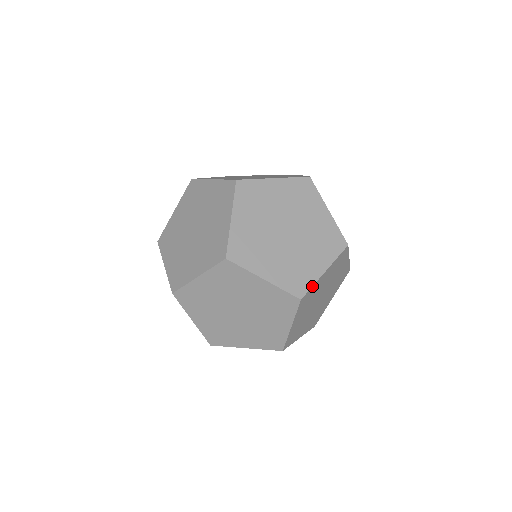
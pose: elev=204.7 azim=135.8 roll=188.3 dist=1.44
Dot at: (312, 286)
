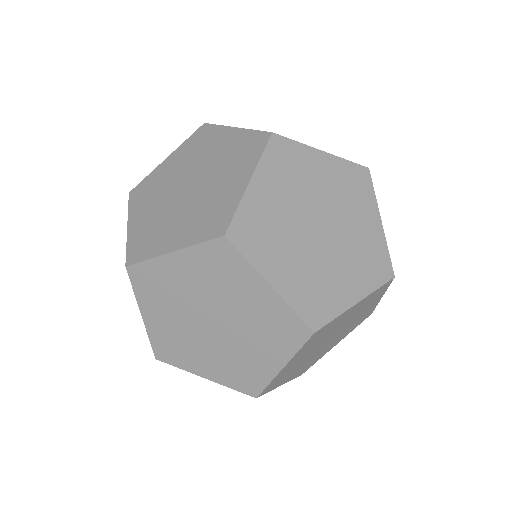
Dot at: occluded
